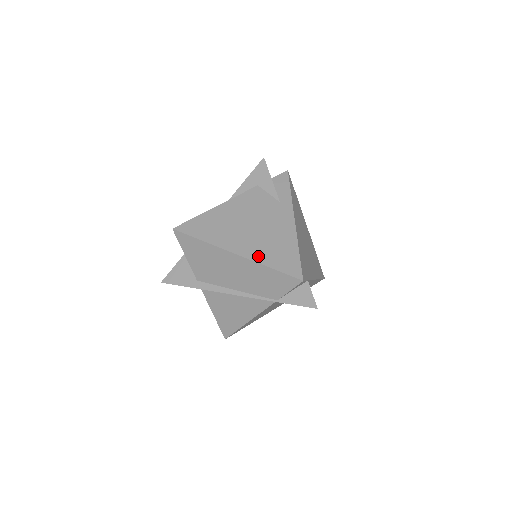
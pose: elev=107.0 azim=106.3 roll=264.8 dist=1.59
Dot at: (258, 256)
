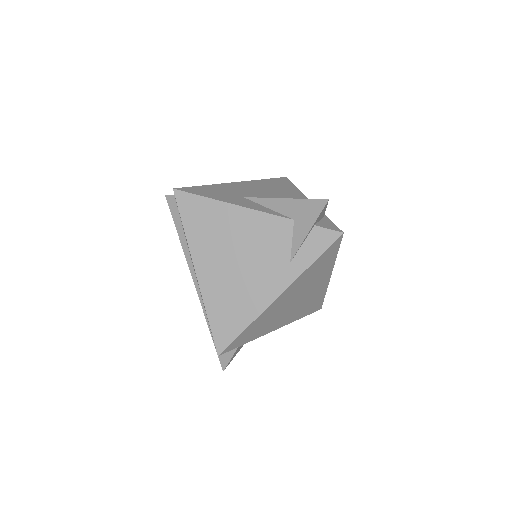
Dot at: (210, 296)
